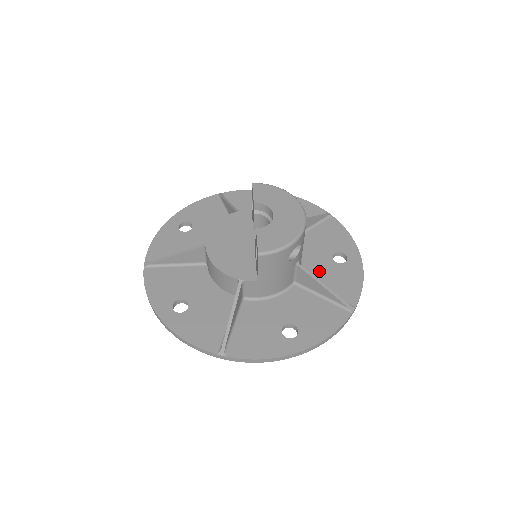
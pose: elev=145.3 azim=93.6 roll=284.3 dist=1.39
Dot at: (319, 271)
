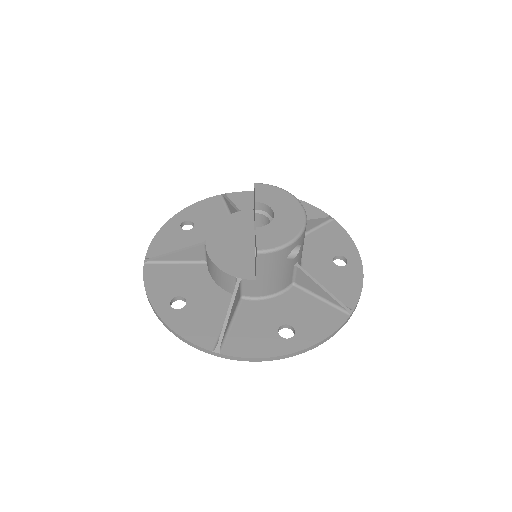
Dot at: (319, 273)
